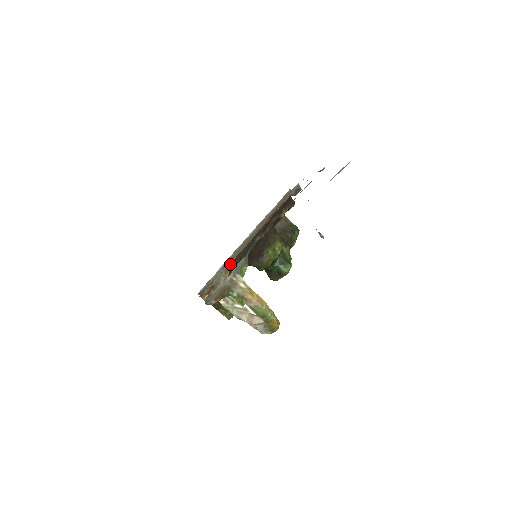
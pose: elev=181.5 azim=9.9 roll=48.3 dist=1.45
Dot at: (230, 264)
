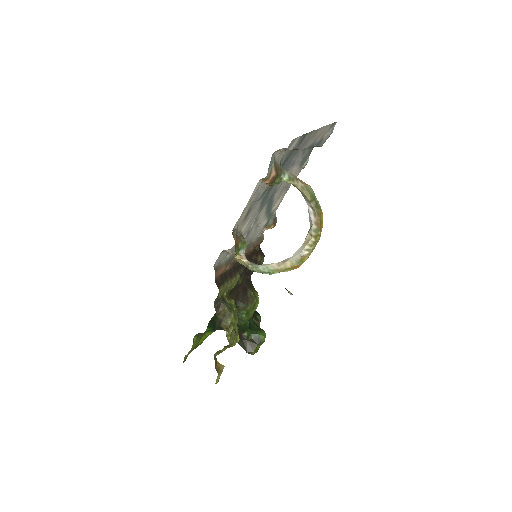
Dot at: (232, 265)
